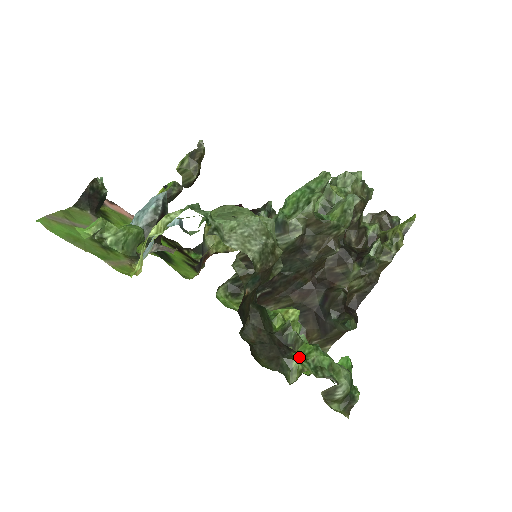
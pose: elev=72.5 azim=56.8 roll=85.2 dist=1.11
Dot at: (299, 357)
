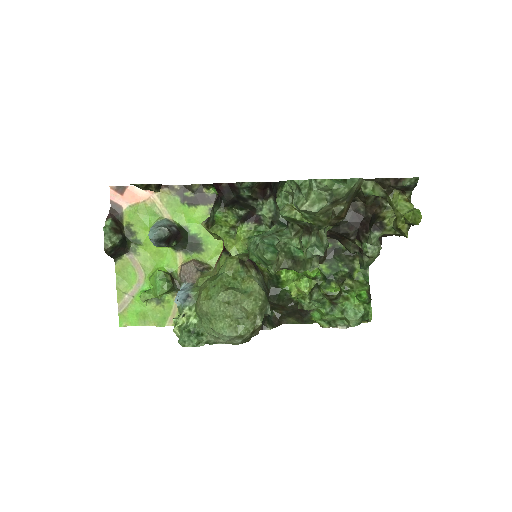
Dot at: (315, 319)
